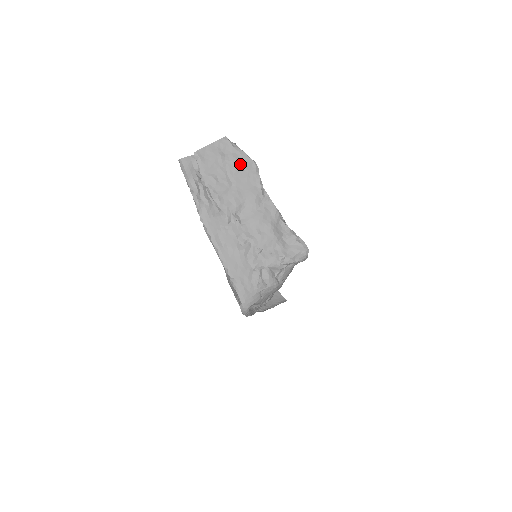
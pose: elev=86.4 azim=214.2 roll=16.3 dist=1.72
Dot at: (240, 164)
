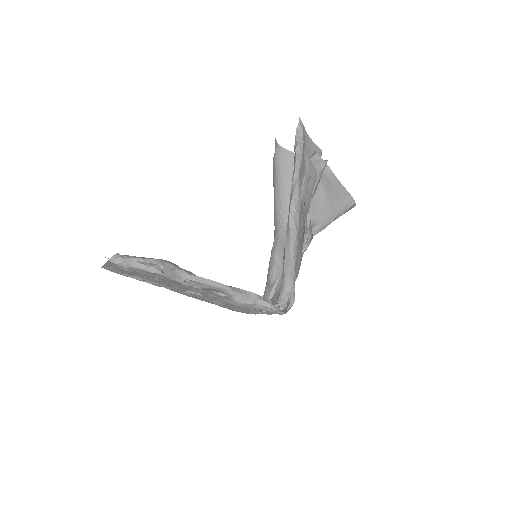
Dot at: (149, 275)
